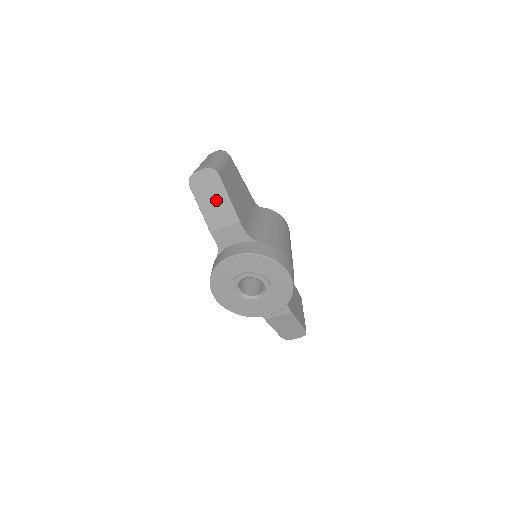
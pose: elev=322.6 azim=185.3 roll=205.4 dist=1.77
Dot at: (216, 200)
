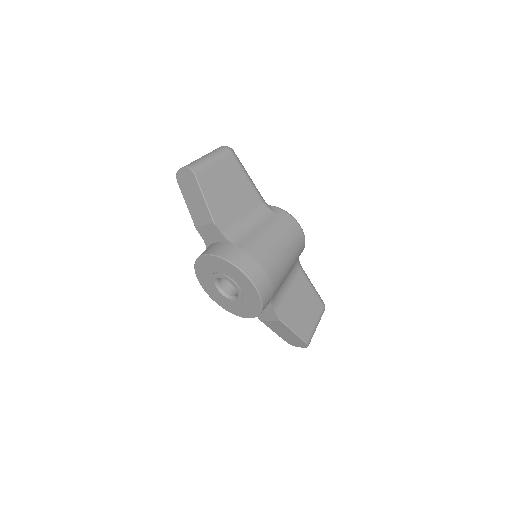
Dot at: (195, 198)
